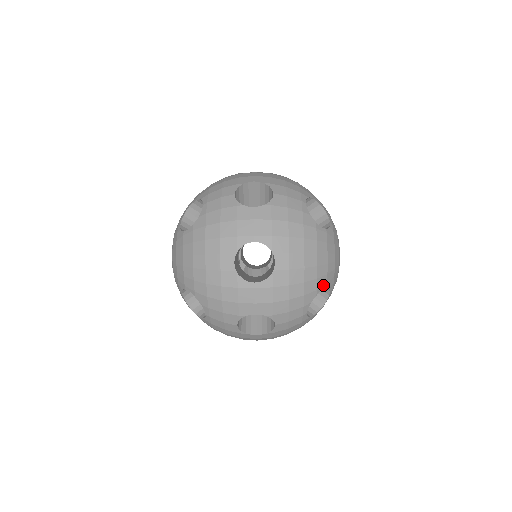
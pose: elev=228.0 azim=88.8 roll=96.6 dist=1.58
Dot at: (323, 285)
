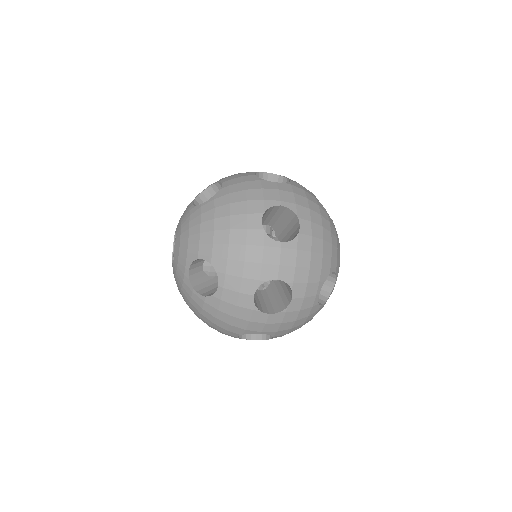
Dot at: (334, 267)
